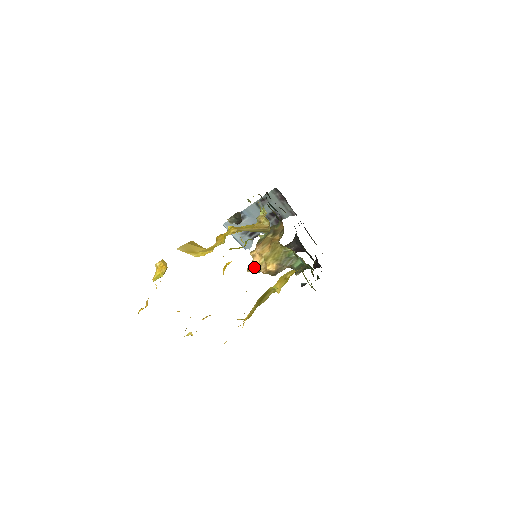
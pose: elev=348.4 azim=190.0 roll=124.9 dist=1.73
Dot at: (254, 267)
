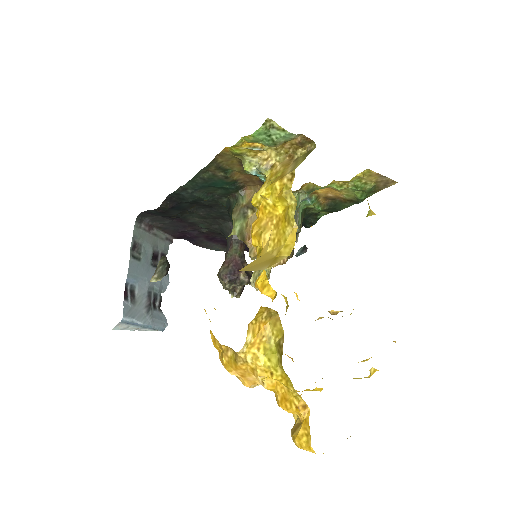
Dot at: (271, 267)
